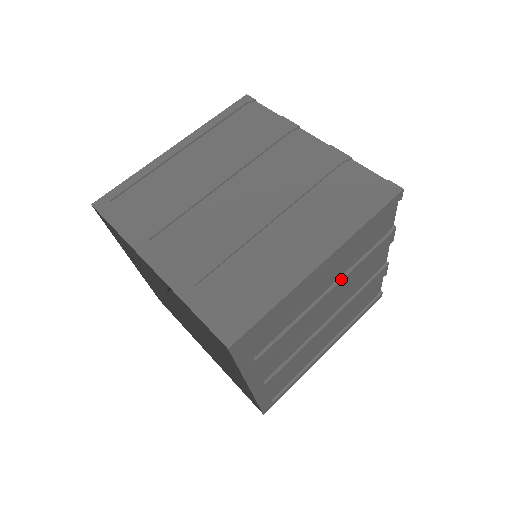
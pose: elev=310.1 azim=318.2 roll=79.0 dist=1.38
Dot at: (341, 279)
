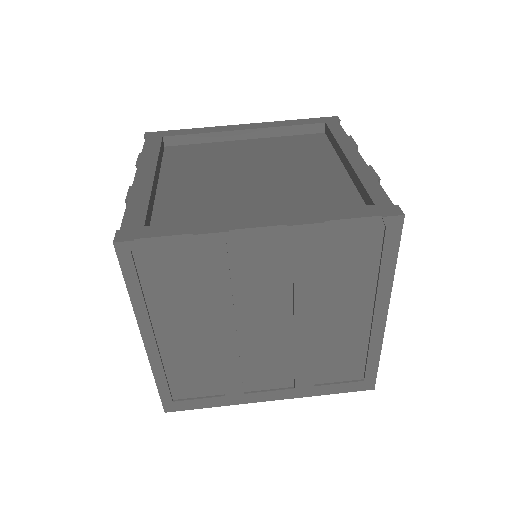
Dot at: occluded
